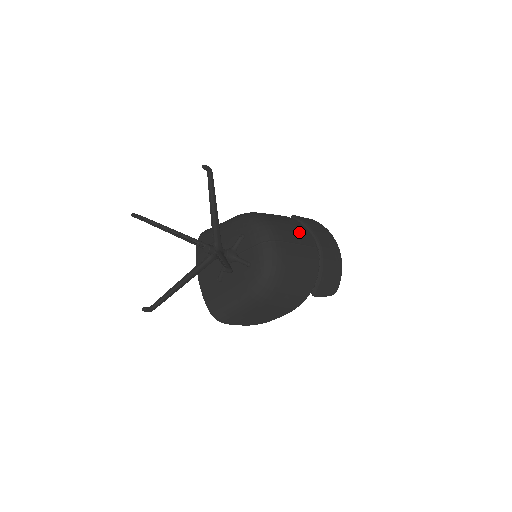
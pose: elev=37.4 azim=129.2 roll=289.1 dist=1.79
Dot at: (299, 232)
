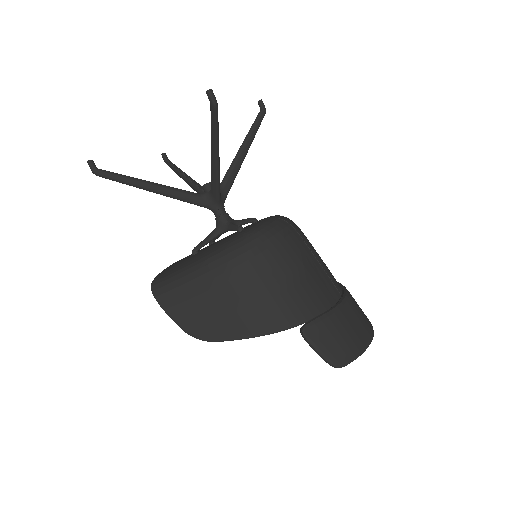
Dot at: occluded
